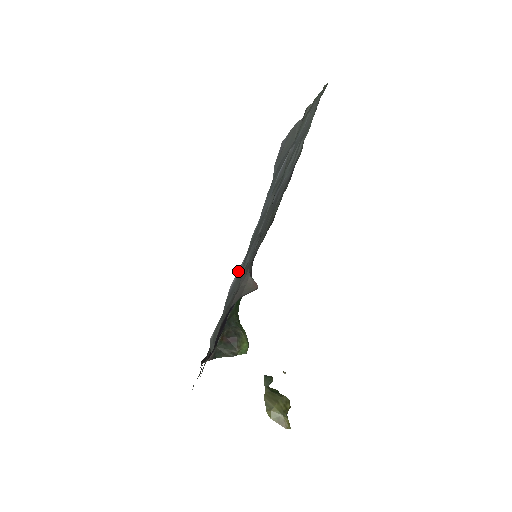
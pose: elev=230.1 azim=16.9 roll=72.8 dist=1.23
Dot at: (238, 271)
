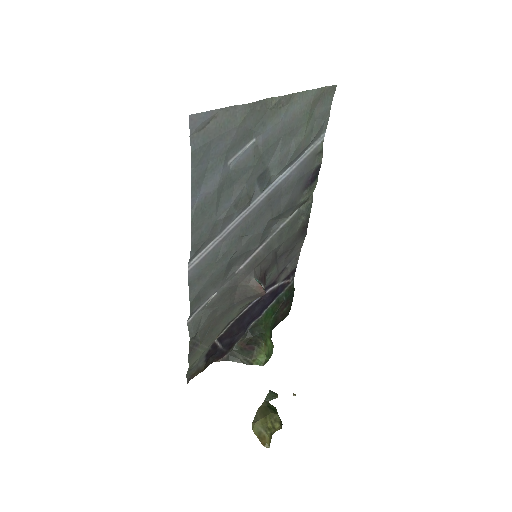
Dot at: (202, 254)
